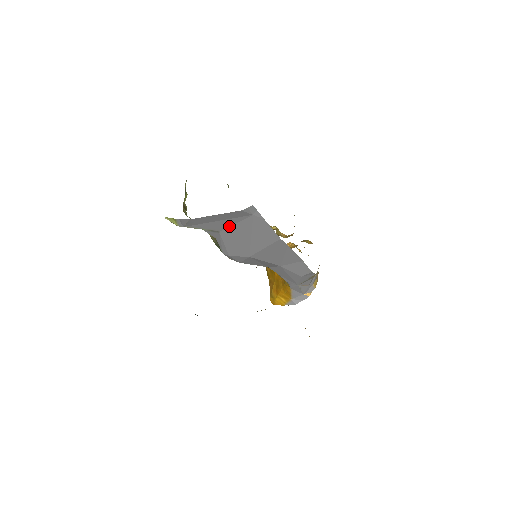
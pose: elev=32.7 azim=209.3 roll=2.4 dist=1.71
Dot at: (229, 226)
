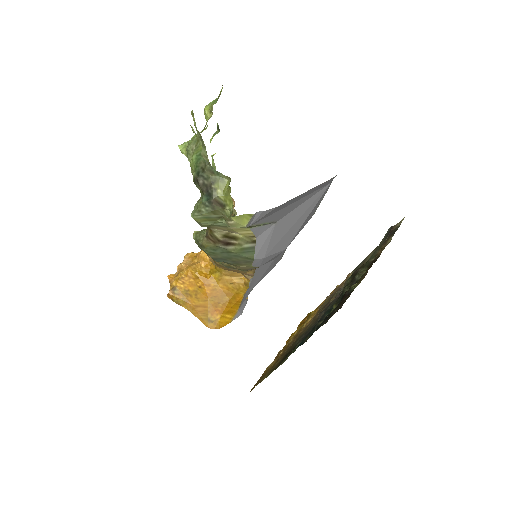
Dot at: (294, 208)
